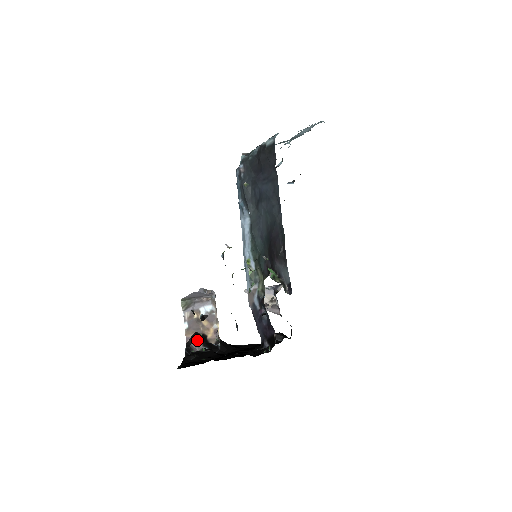
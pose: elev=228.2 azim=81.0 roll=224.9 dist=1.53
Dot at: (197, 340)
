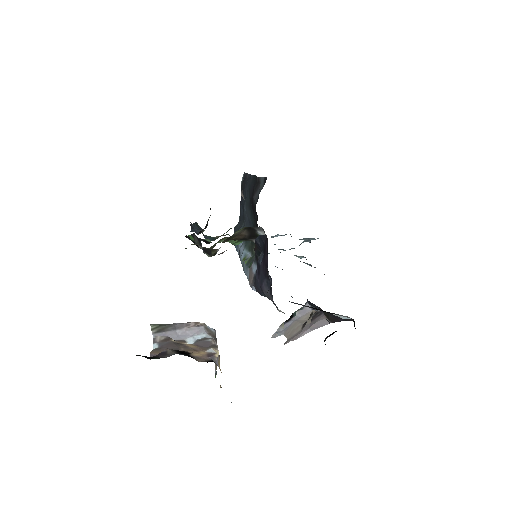
Dot at: (167, 350)
